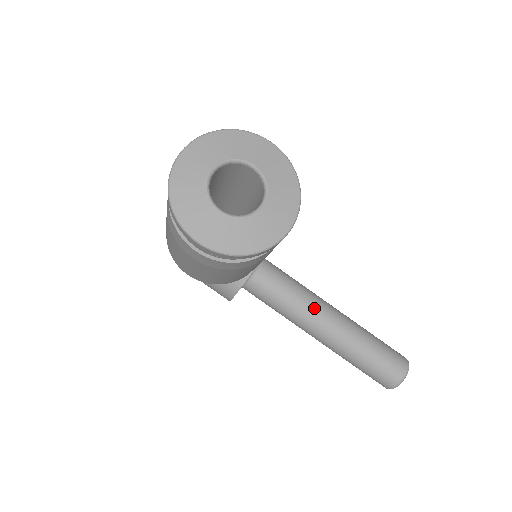
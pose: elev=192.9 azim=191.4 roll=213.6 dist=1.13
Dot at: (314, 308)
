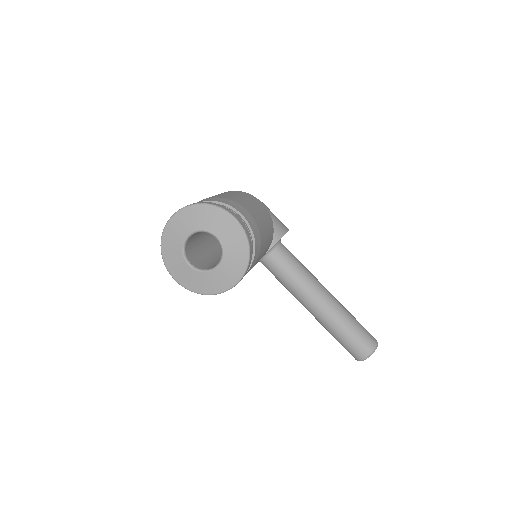
Dot at: (306, 293)
